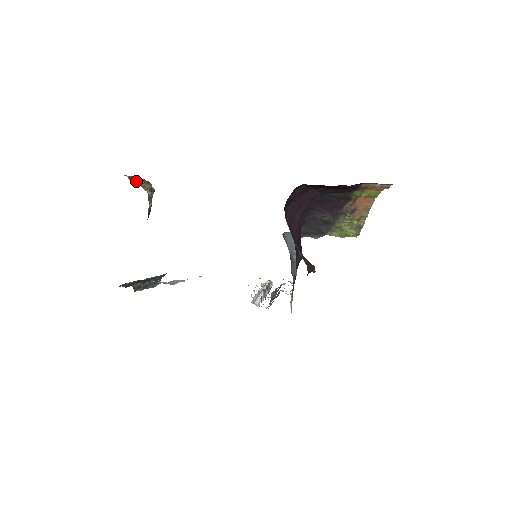
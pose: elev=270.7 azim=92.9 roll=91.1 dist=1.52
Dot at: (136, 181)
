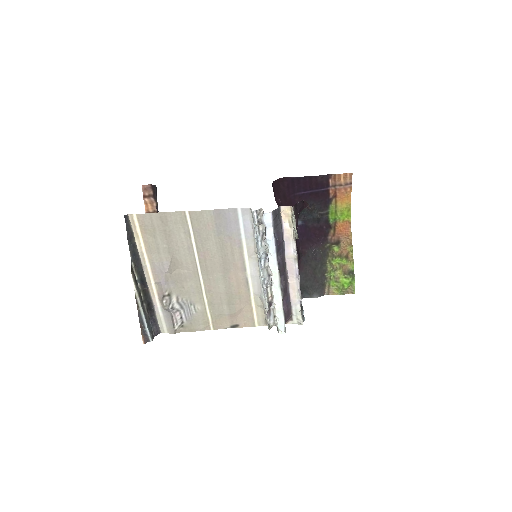
Dot at: occluded
